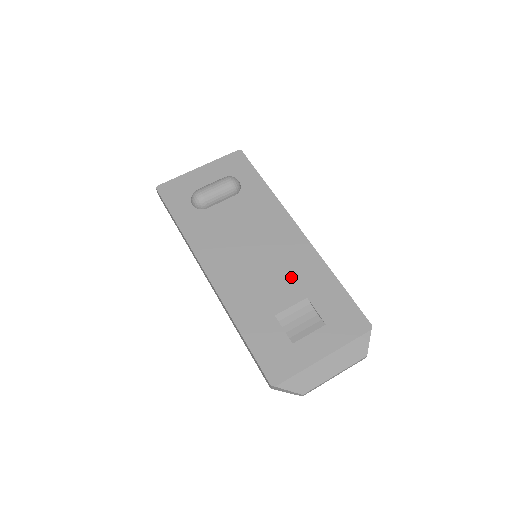
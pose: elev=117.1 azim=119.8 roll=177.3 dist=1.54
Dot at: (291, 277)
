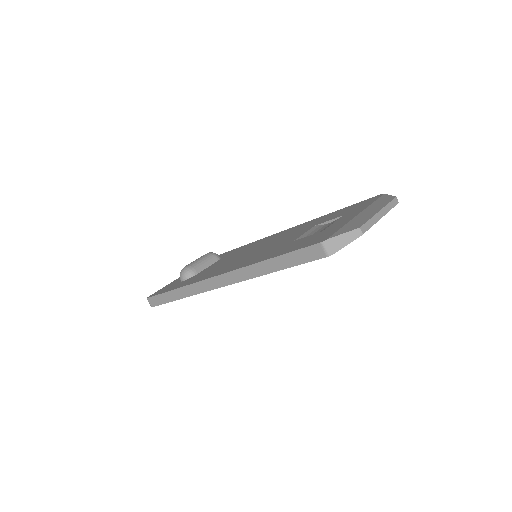
Dot at: (293, 234)
